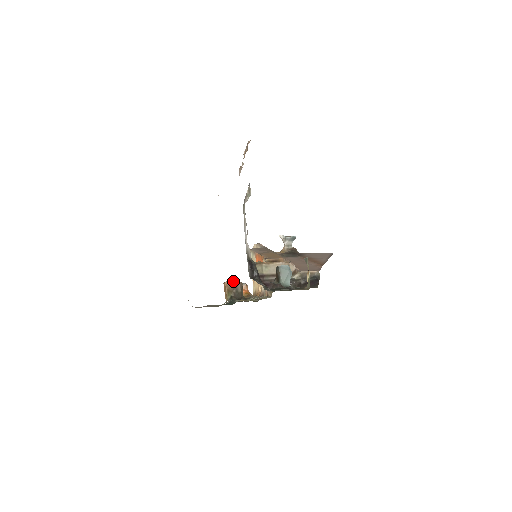
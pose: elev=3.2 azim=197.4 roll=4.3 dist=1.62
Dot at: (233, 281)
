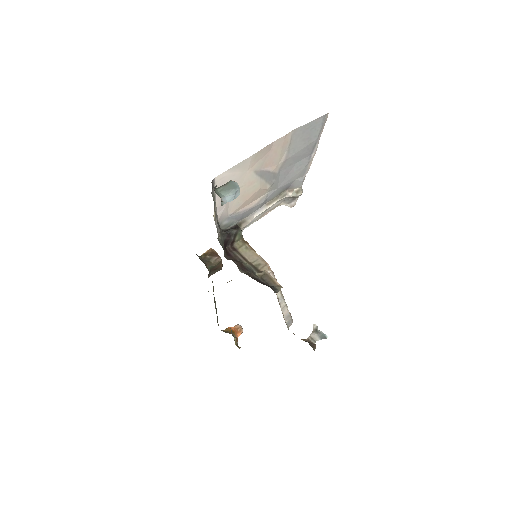
Dot at: occluded
